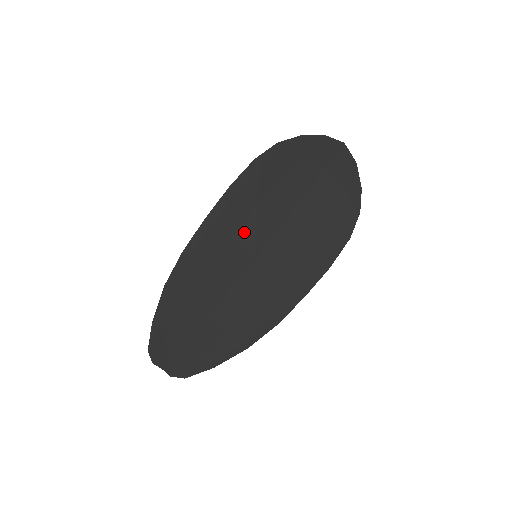
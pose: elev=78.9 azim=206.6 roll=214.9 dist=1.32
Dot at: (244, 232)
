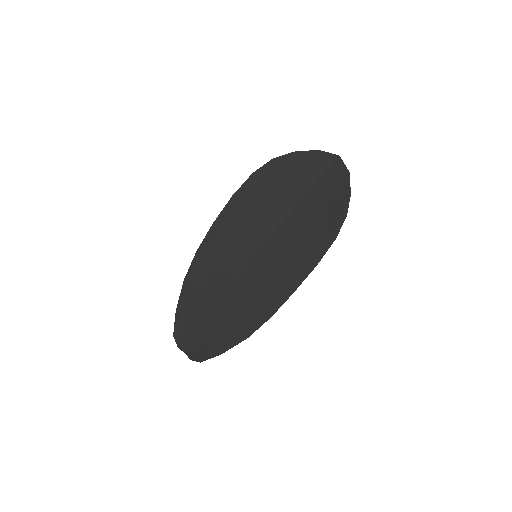
Dot at: (244, 235)
